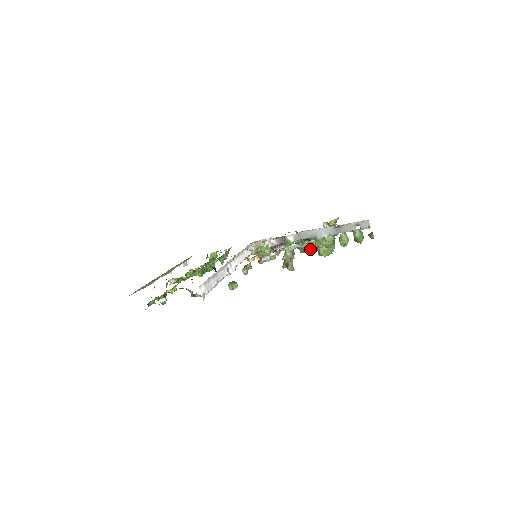
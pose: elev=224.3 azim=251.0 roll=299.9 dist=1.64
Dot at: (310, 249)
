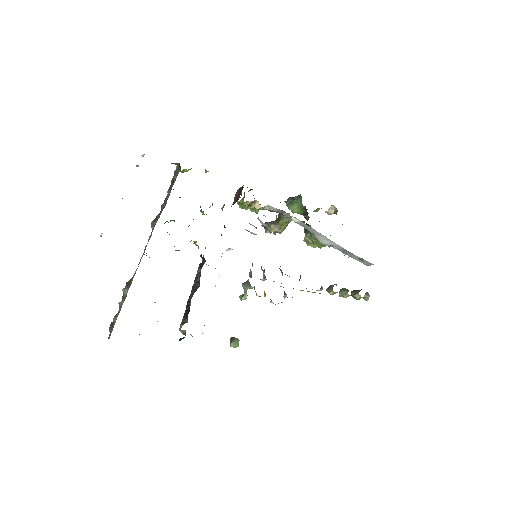
Dot at: occluded
